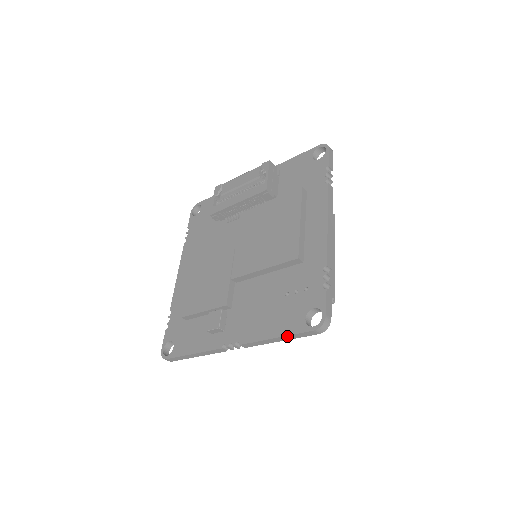
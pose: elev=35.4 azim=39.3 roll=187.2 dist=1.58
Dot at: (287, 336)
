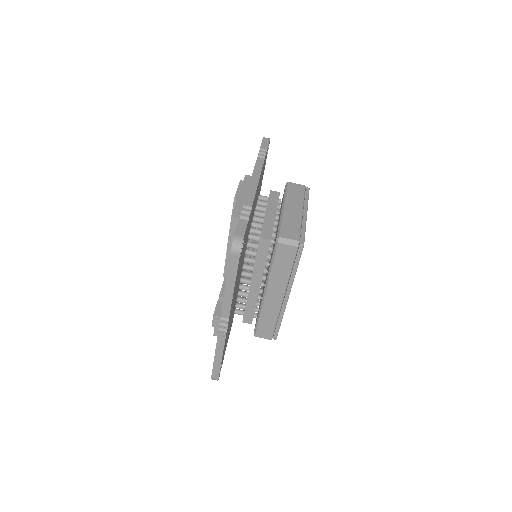
Dot at: (228, 277)
